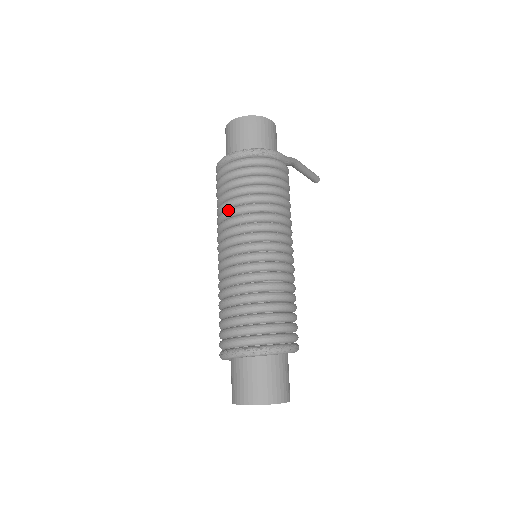
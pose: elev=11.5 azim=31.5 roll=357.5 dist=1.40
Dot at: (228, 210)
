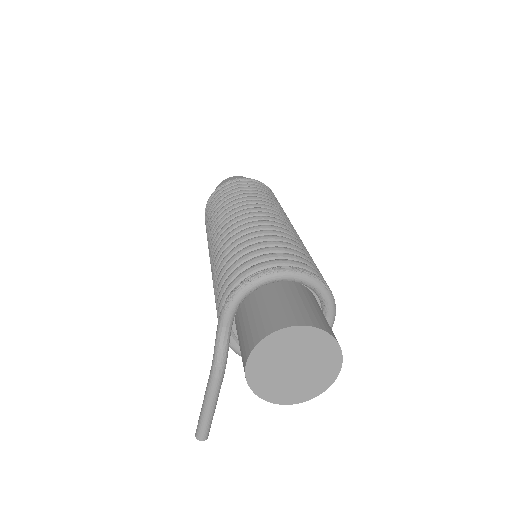
Dot at: (252, 196)
